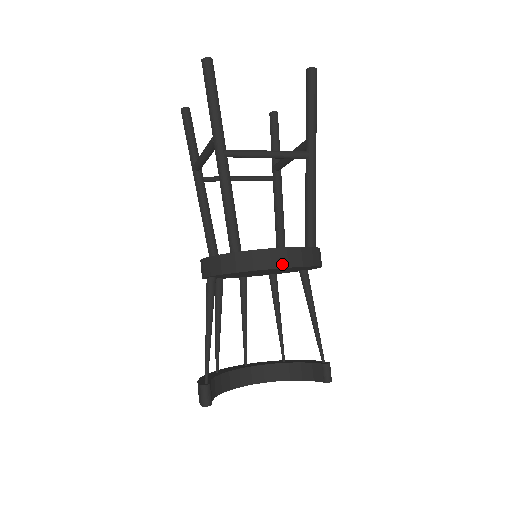
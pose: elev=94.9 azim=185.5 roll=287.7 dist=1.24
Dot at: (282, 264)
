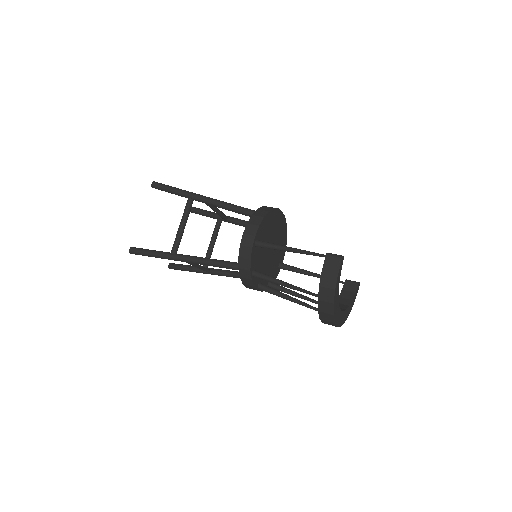
Dot at: (279, 210)
